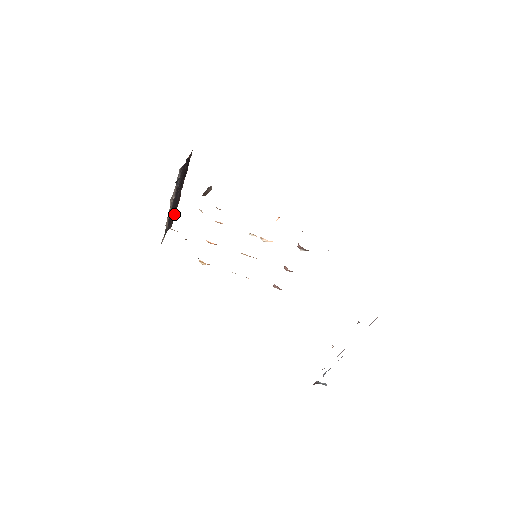
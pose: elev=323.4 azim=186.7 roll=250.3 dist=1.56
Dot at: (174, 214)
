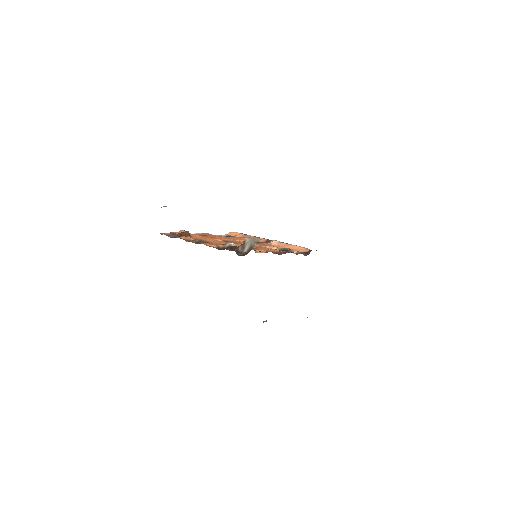
Dot at: occluded
